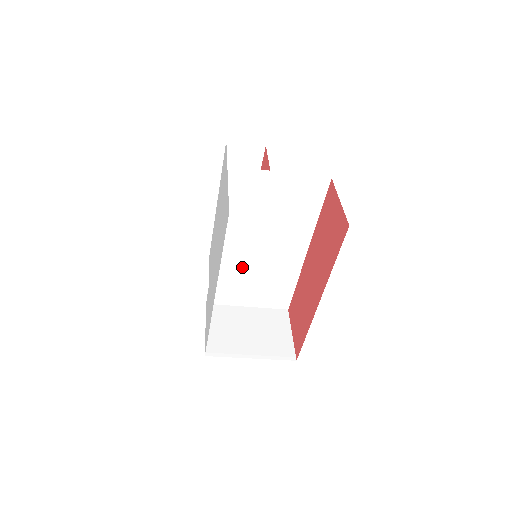
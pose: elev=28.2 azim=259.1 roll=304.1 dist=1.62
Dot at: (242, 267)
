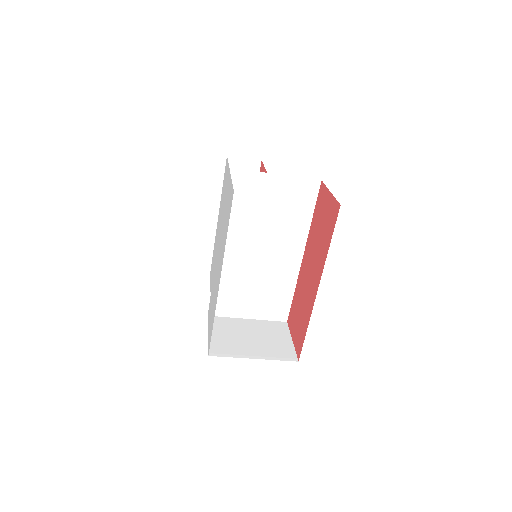
Dot at: (242, 274)
